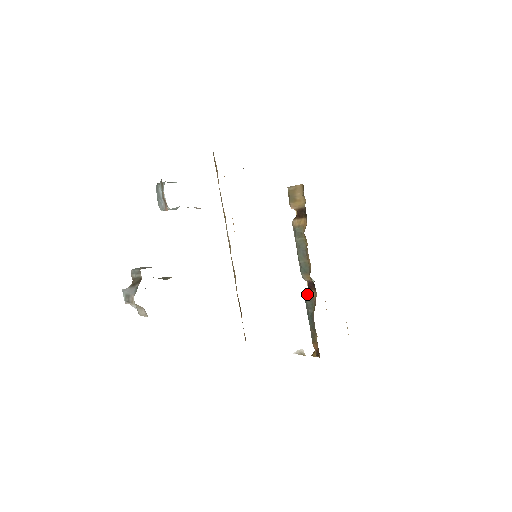
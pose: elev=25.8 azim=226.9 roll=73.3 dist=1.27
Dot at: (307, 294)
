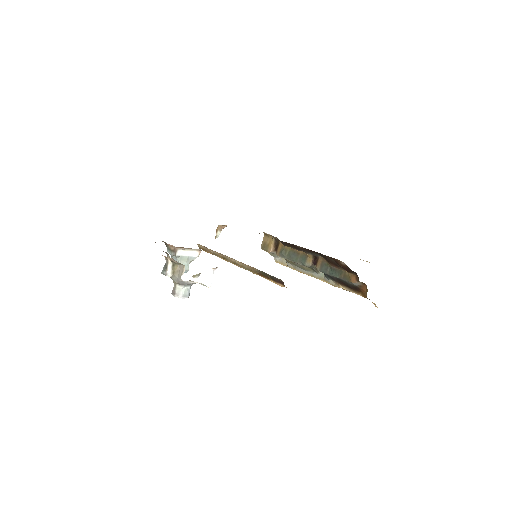
Dot at: (318, 267)
